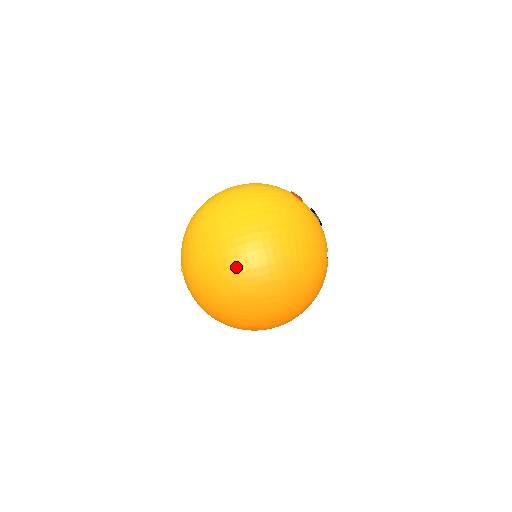
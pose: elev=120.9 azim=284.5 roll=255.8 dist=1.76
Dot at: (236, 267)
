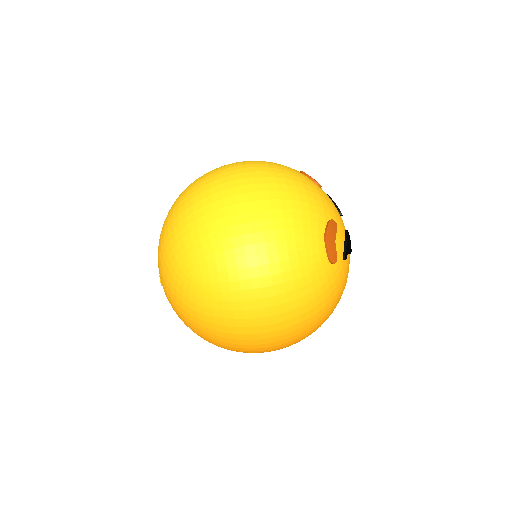
Dot at: (235, 350)
